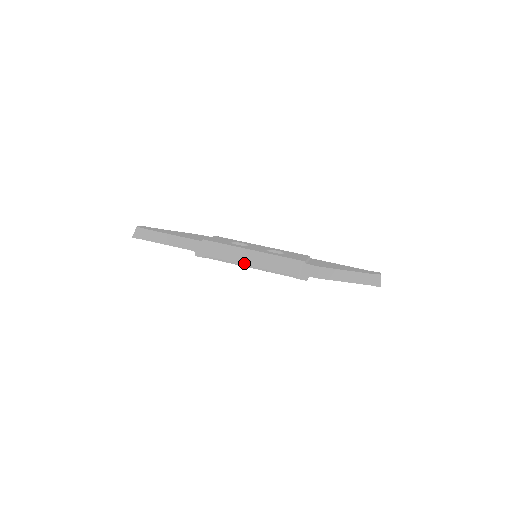
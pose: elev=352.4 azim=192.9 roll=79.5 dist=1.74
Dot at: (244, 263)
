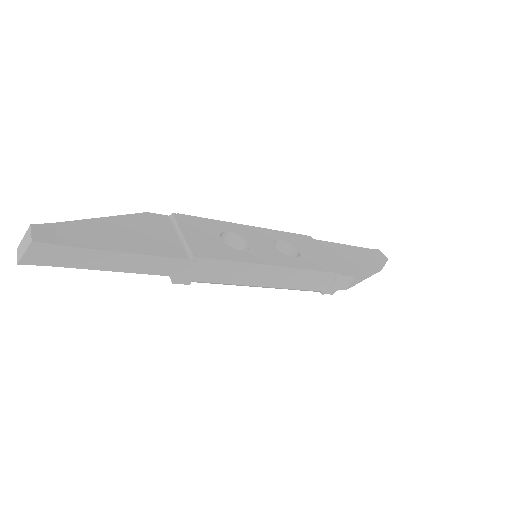
Dot at: (257, 285)
